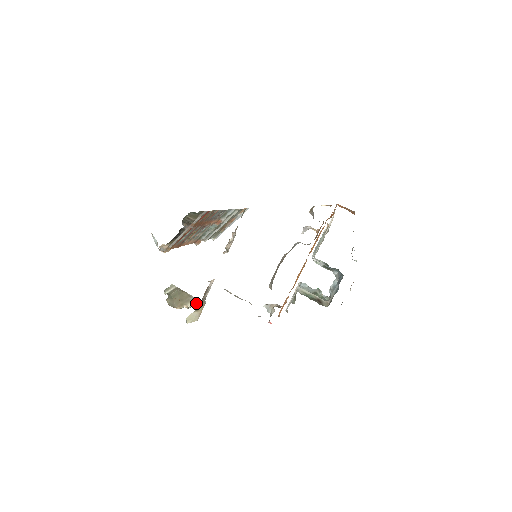
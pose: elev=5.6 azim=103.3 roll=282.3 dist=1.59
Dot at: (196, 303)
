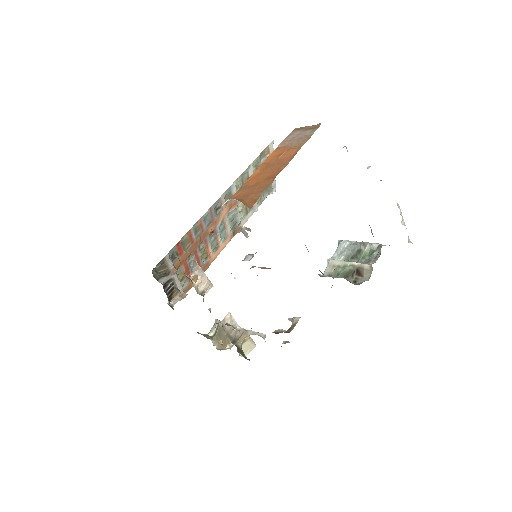
Dot at: occluded
